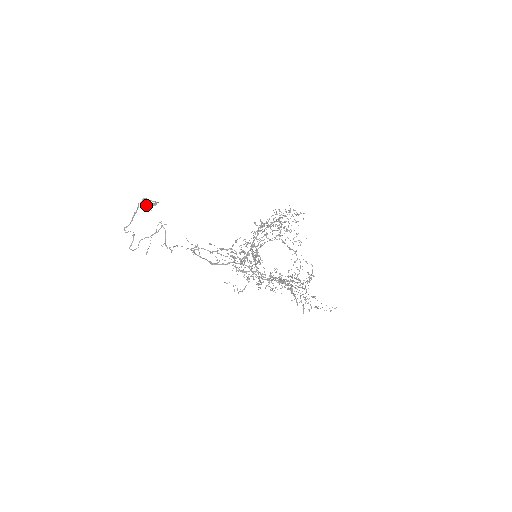
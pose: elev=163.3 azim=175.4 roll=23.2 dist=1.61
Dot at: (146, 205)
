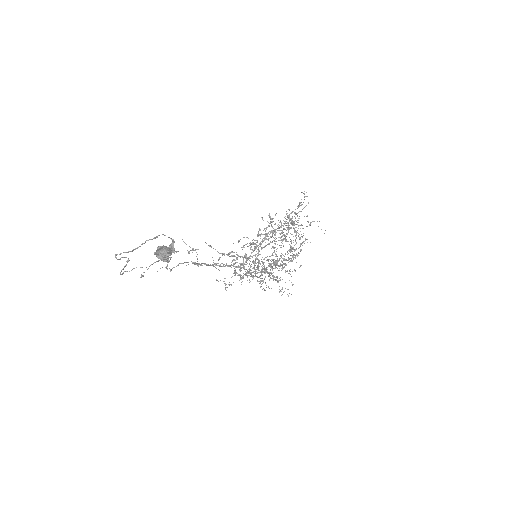
Dot at: (164, 257)
